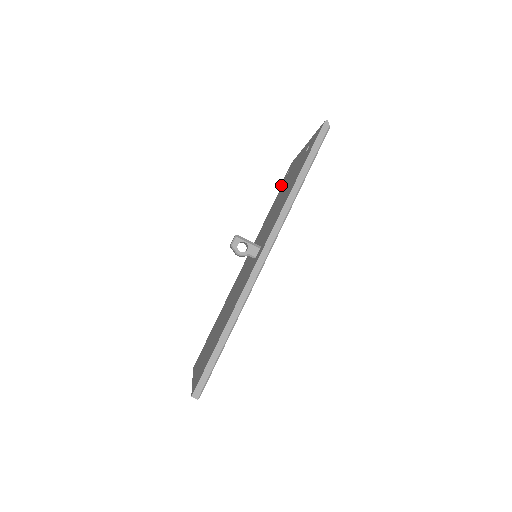
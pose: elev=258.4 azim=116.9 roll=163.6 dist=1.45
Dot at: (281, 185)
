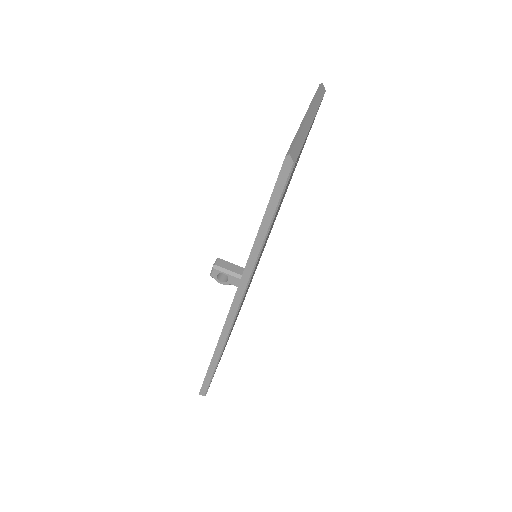
Dot at: occluded
